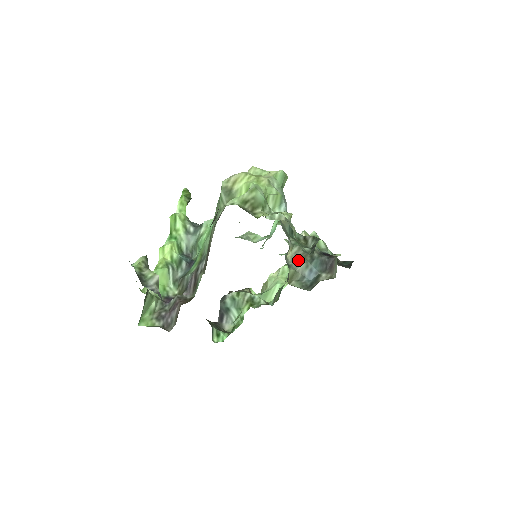
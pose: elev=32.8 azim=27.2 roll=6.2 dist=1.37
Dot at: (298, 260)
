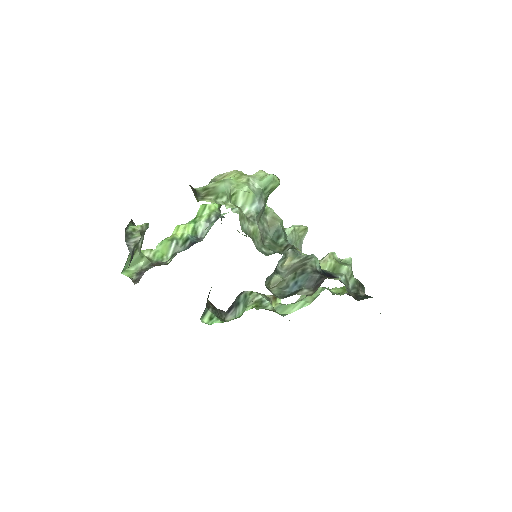
Dot at: (291, 270)
